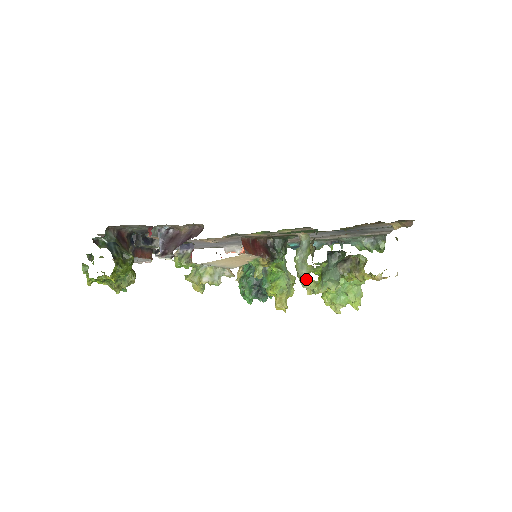
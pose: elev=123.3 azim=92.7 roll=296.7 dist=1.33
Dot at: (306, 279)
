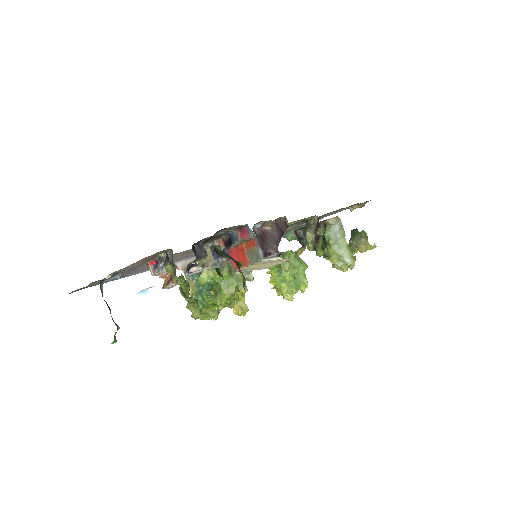
Dot at: (350, 256)
